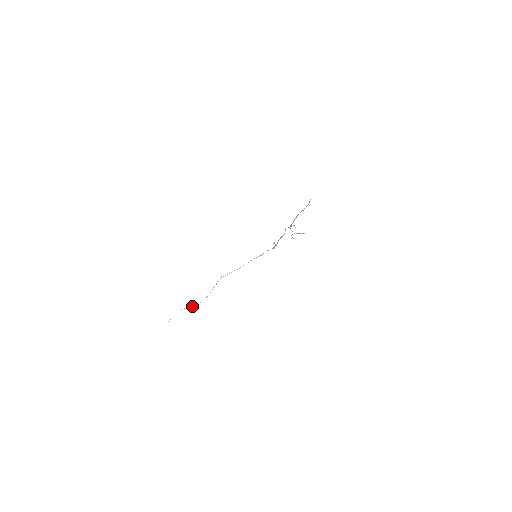
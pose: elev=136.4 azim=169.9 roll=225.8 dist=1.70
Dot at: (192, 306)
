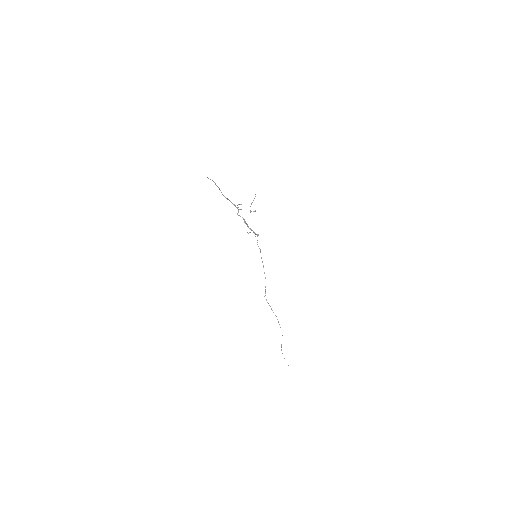
Dot at: occluded
